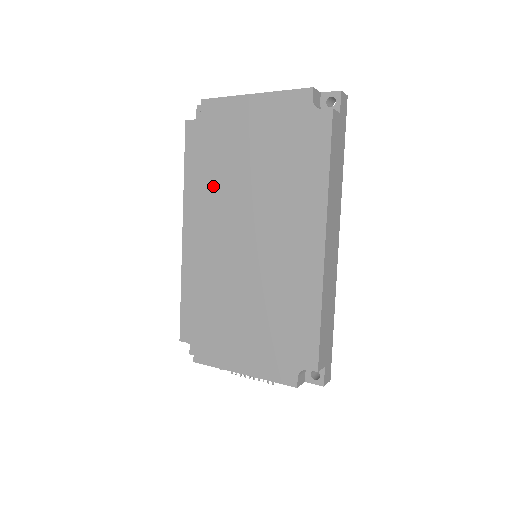
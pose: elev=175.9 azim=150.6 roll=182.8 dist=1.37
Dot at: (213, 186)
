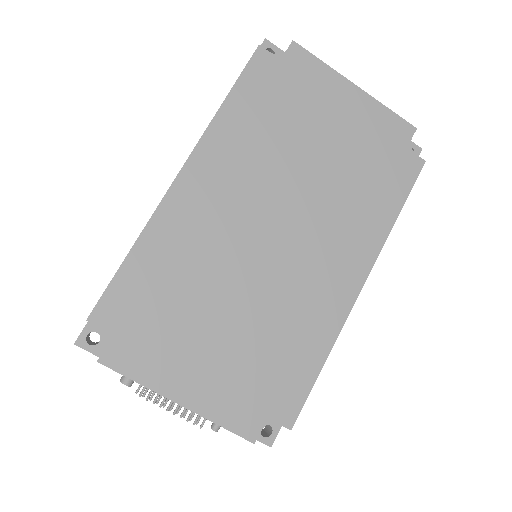
Dot at: (258, 144)
